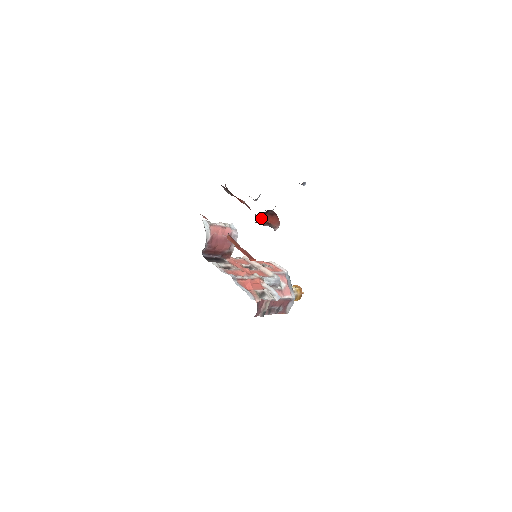
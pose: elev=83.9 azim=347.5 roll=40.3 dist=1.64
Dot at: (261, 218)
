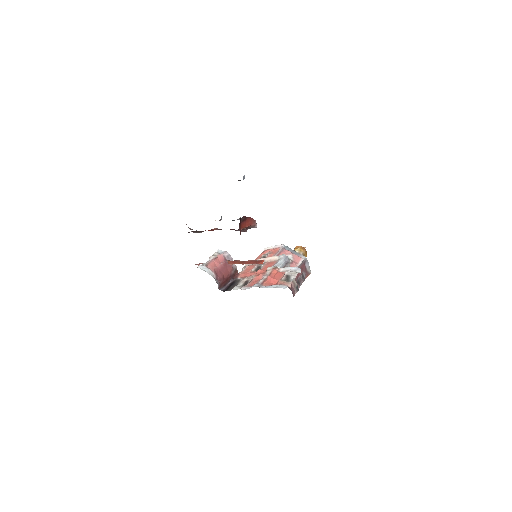
Dot at: (240, 229)
